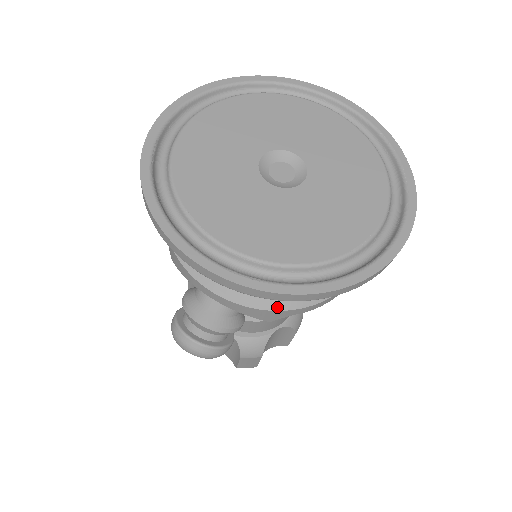
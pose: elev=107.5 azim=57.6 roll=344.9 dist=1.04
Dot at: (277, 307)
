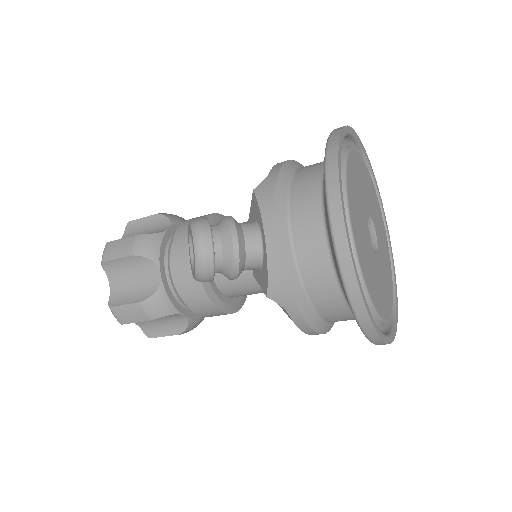
Dot at: (294, 293)
